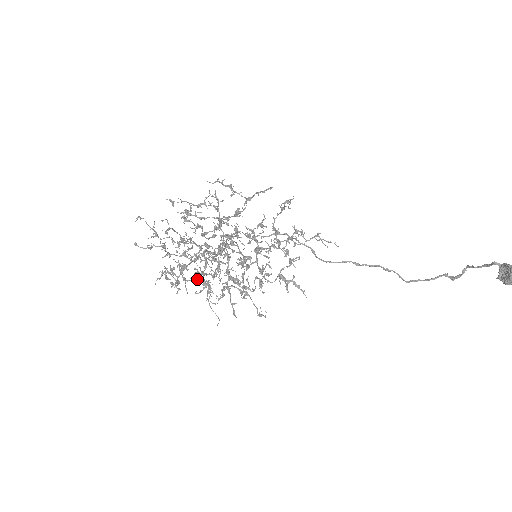
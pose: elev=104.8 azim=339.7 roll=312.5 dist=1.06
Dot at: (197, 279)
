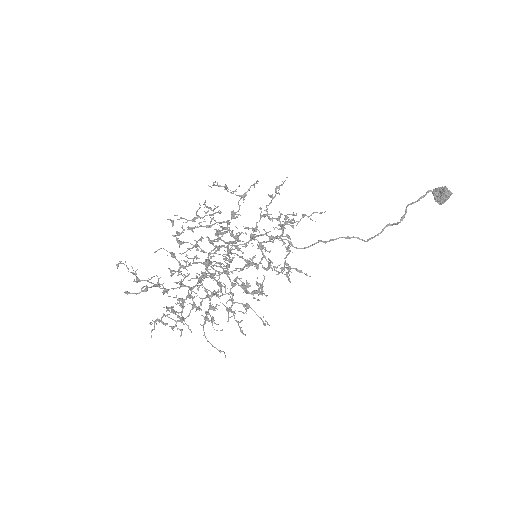
Dot at: occluded
